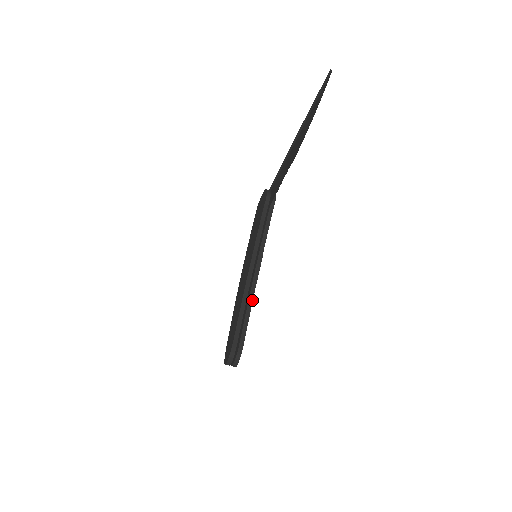
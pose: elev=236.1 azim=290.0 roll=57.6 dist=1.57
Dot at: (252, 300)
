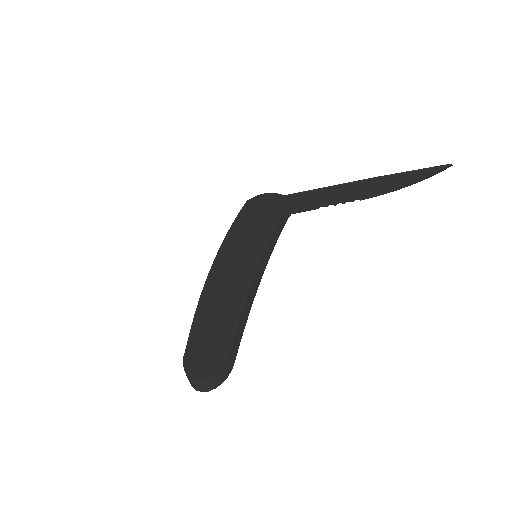
Dot at: occluded
